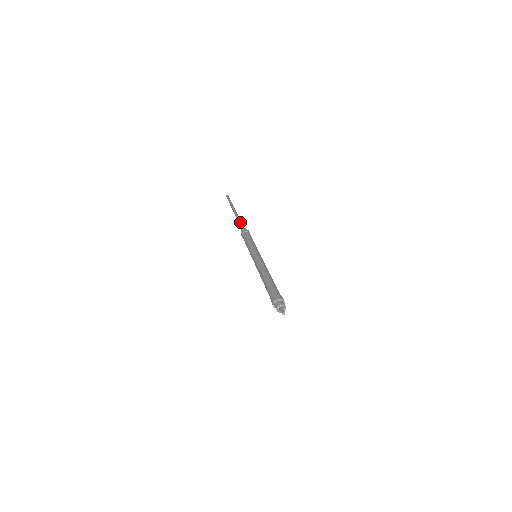
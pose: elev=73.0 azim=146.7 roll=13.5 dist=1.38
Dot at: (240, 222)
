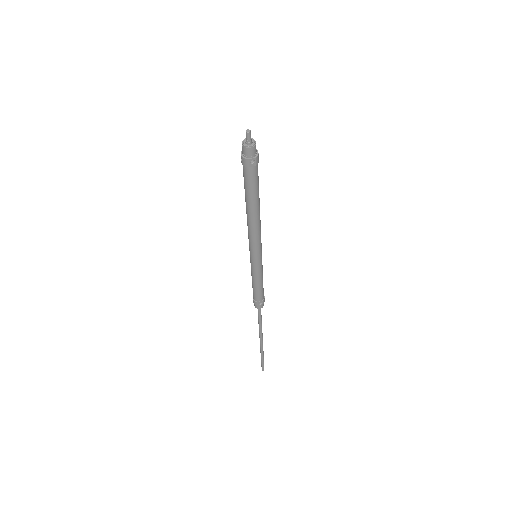
Dot at: (258, 319)
